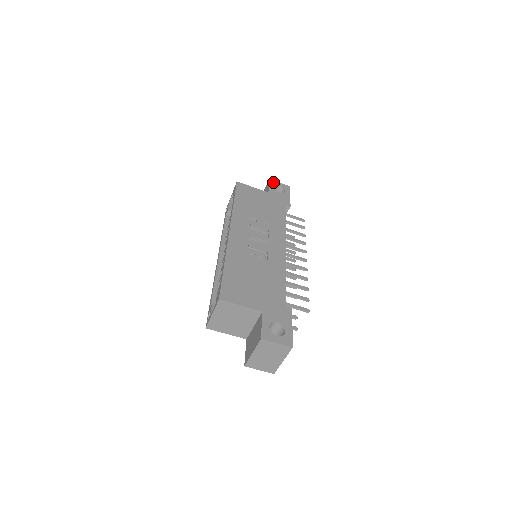
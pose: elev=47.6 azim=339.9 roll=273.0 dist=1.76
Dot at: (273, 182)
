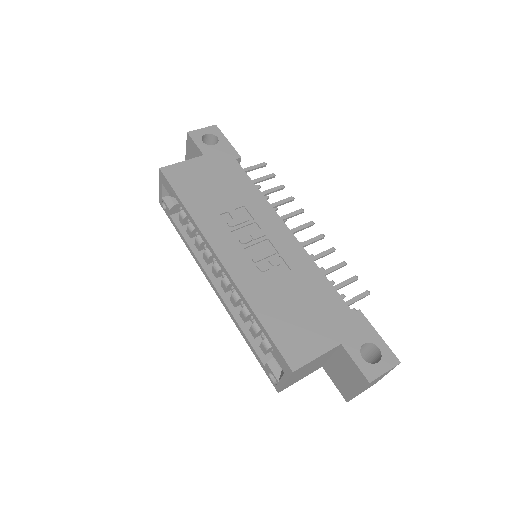
Dot at: (195, 134)
